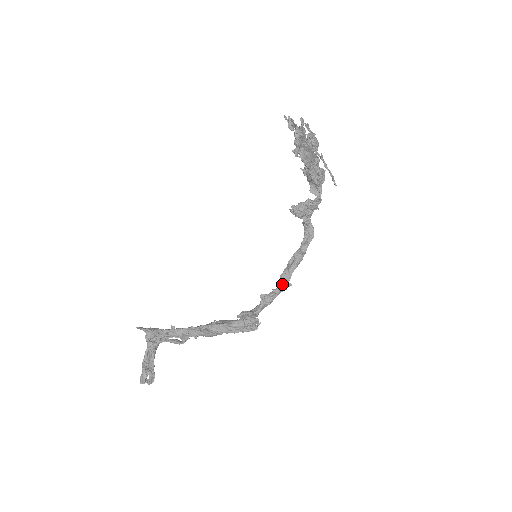
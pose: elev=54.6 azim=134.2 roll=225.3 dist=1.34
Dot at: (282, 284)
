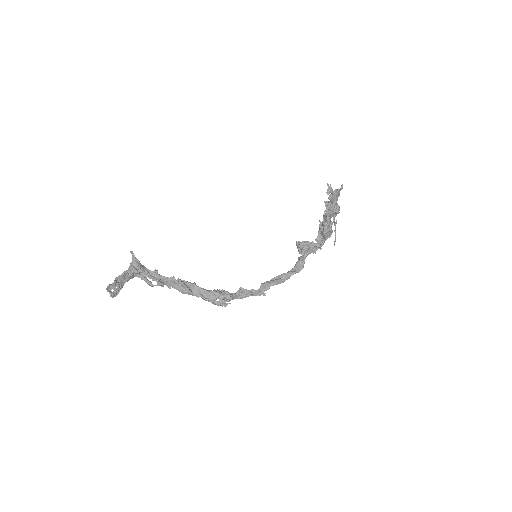
Dot at: (260, 289)
